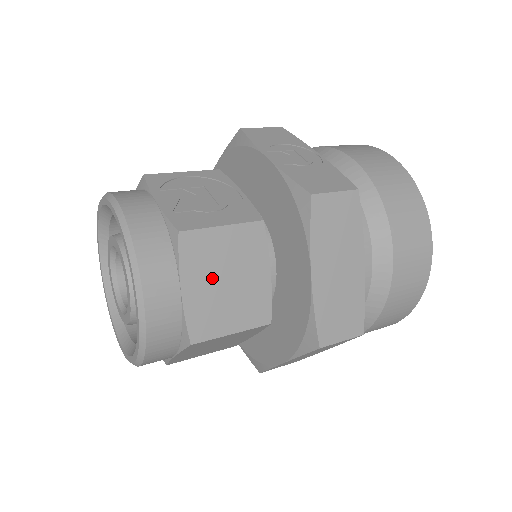
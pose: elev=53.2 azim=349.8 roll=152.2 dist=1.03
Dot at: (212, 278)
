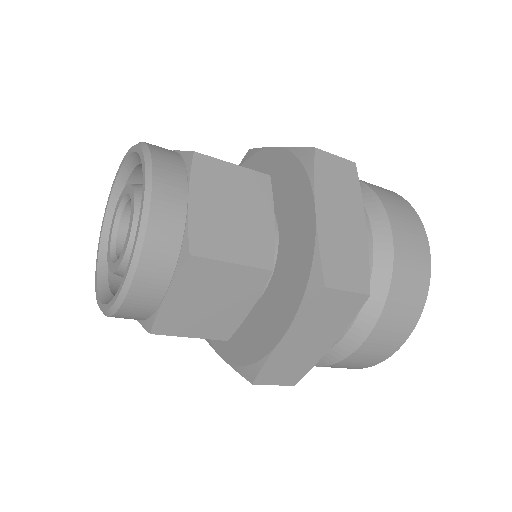
Dot at: (219, 202)
